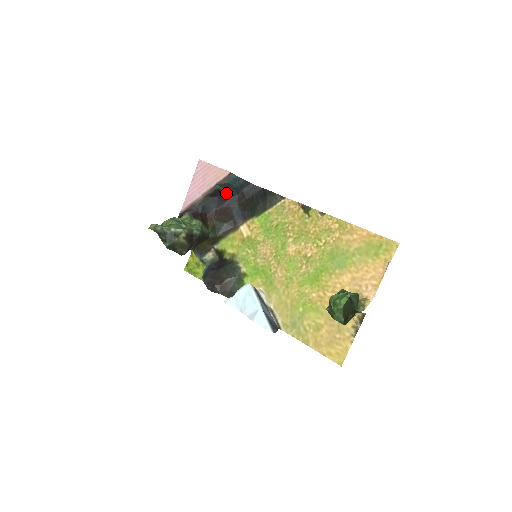
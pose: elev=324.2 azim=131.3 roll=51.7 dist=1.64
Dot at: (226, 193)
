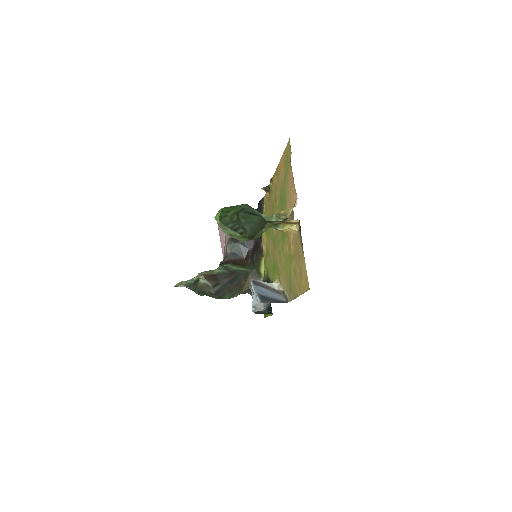
Dot at: occluded
